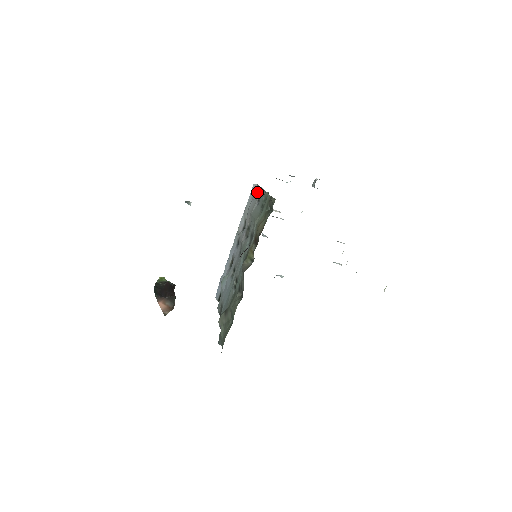
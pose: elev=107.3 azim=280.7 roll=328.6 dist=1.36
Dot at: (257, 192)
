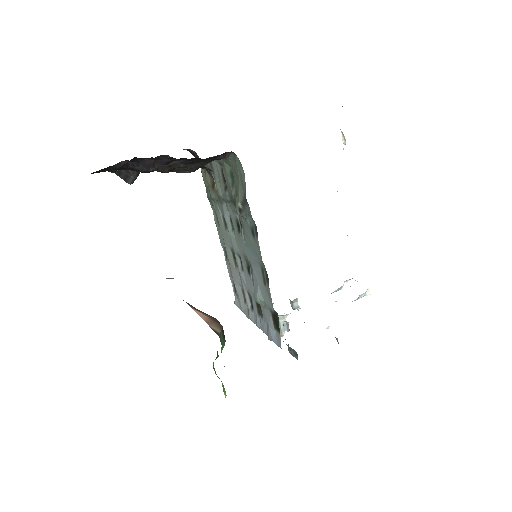
Dot at: (230, 275)
